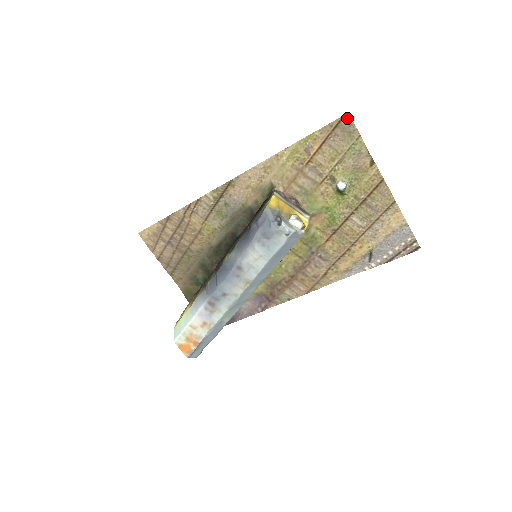
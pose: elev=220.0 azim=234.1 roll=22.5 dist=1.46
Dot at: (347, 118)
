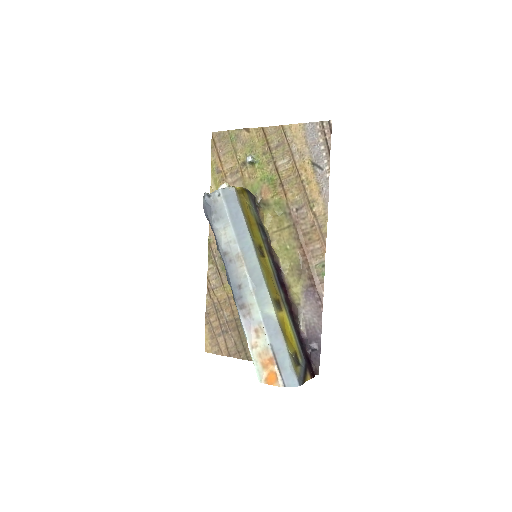
Dot at: (215, 135)
